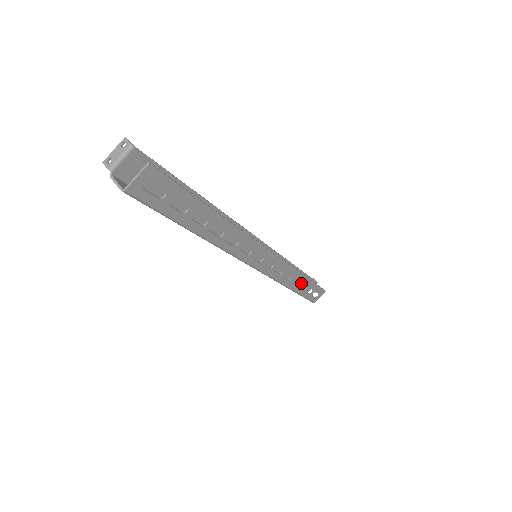
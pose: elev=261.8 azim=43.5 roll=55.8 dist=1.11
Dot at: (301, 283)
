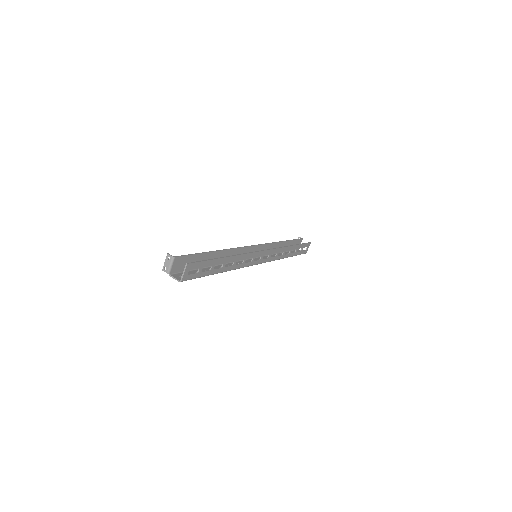
Dot at: (291, 250)
